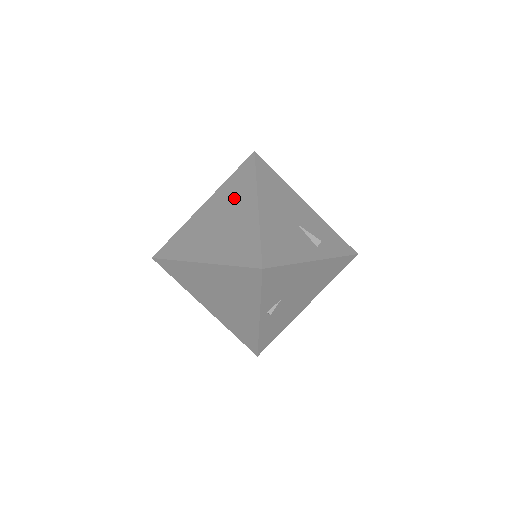
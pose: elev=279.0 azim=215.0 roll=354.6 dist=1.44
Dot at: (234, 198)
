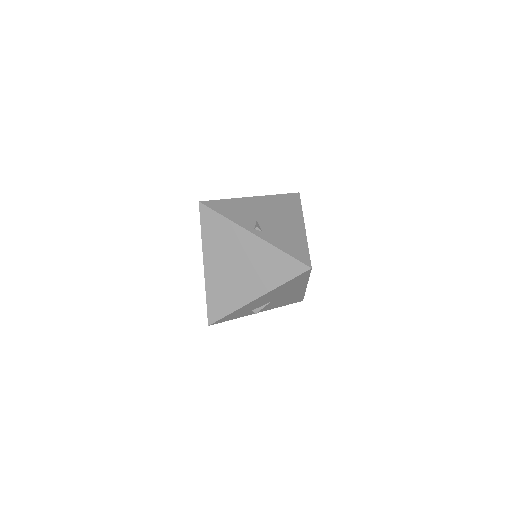
Dot at: occluded
